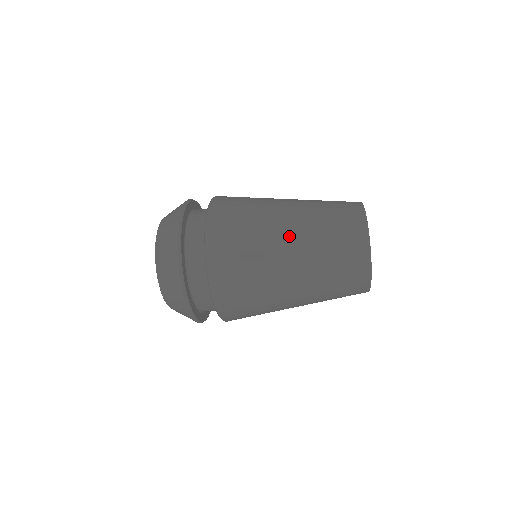
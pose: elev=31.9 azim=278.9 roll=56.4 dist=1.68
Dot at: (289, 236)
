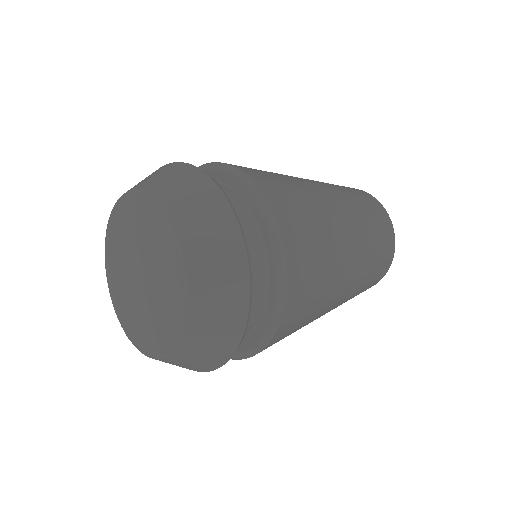
Dot at: occluded
